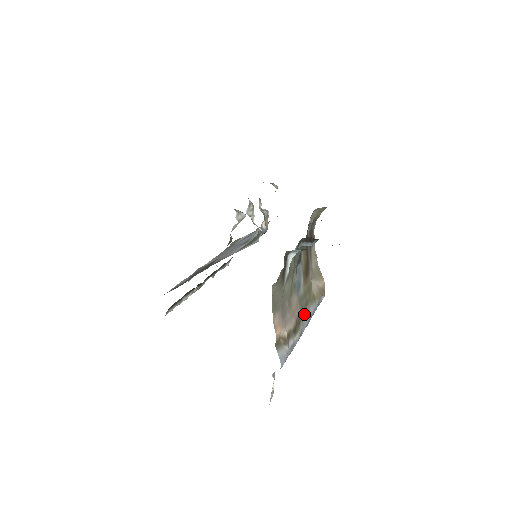
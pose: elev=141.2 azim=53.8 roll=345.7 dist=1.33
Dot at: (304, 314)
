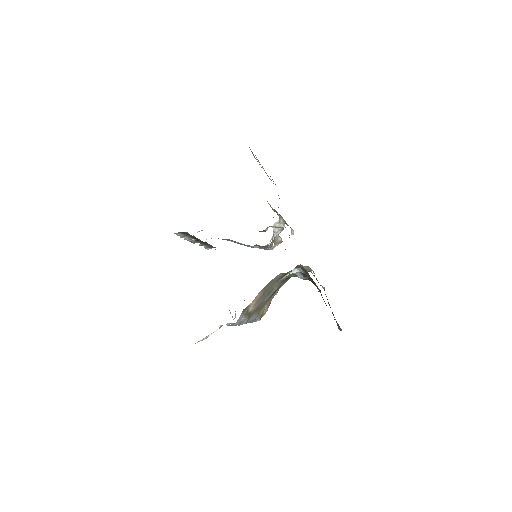
Dot at: (254, 314)
